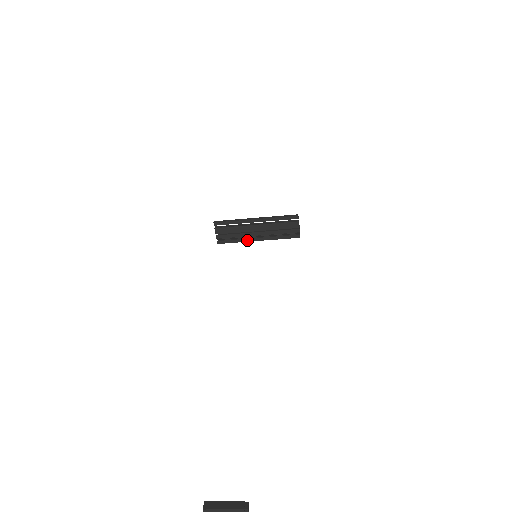
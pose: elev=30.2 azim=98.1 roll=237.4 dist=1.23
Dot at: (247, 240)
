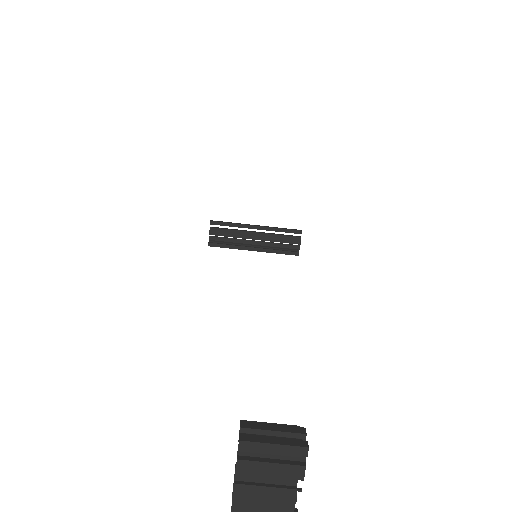
Dot at: (242, 248)
